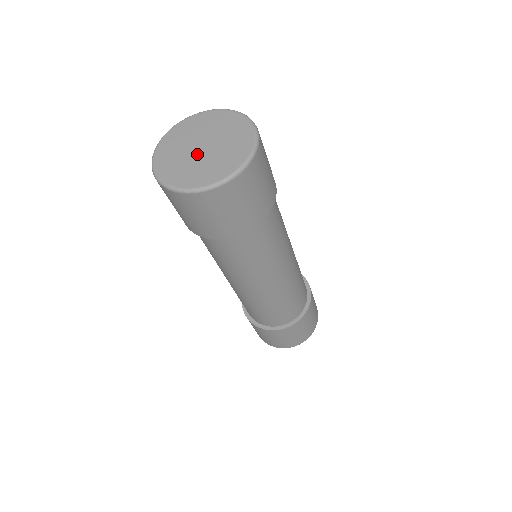
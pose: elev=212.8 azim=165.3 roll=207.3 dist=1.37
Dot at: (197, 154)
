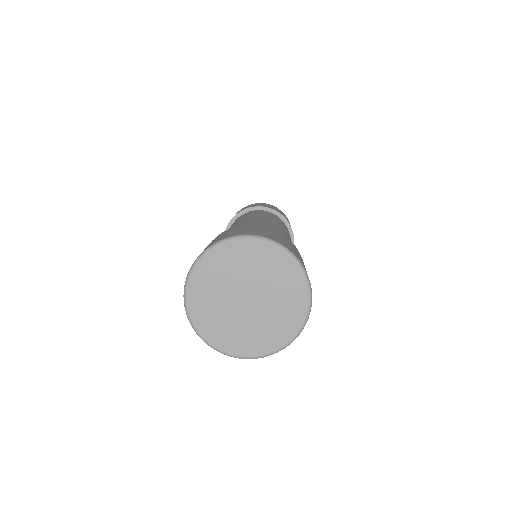
Dot at: (242, 310)
